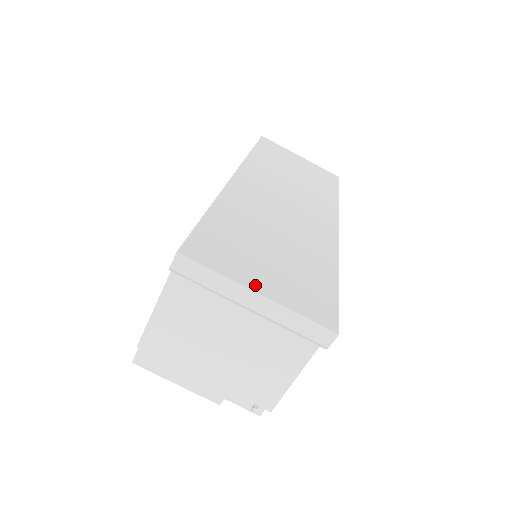
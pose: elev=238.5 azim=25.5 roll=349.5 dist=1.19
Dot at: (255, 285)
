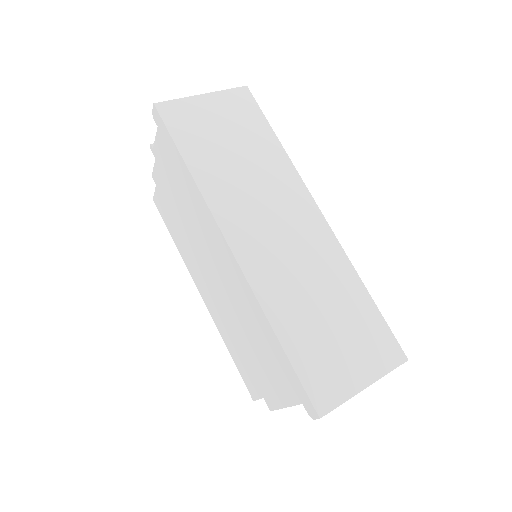
Dot at: (360, 383)
